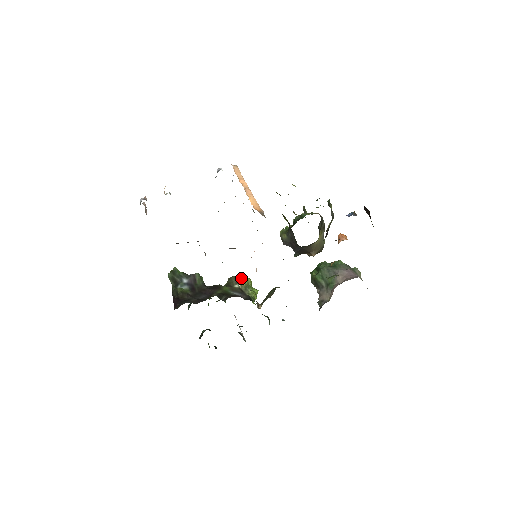
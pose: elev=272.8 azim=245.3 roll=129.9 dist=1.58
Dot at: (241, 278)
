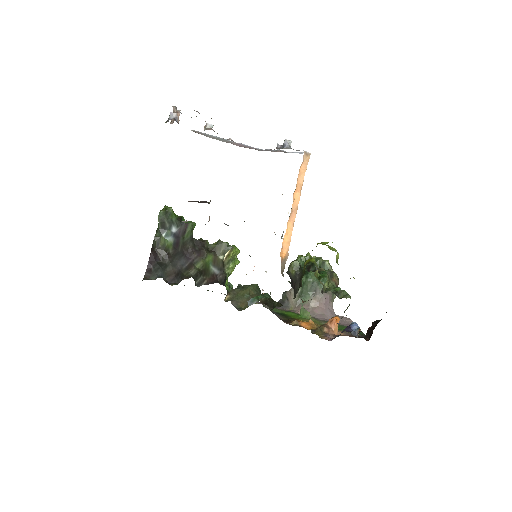
Dot at: (231, 251)
